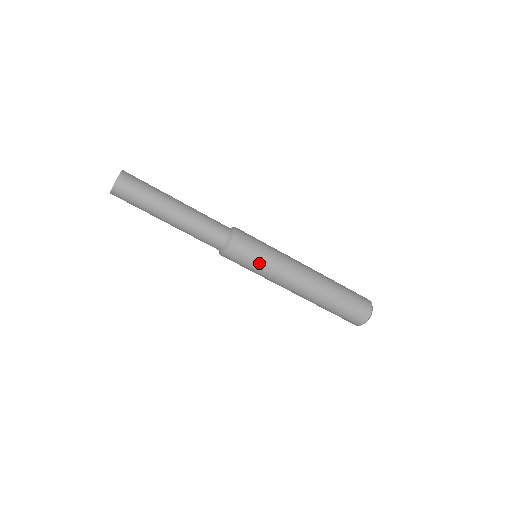
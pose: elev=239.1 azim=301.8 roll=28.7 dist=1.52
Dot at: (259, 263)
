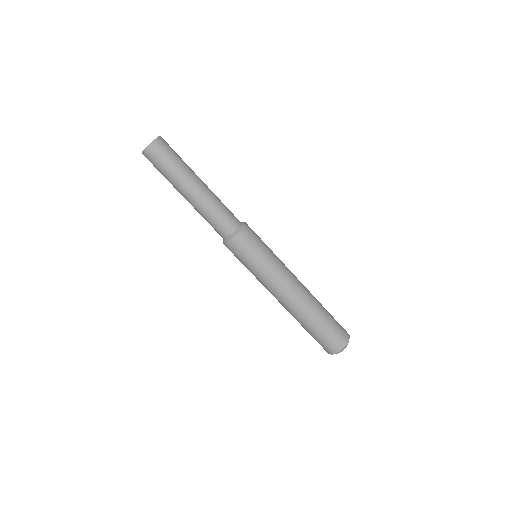
Dot at: (257, 262)
